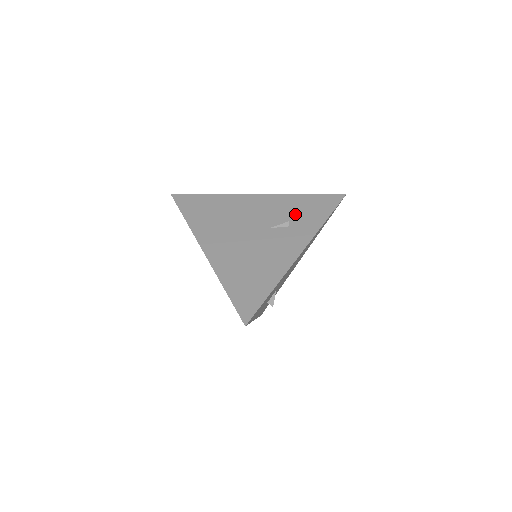
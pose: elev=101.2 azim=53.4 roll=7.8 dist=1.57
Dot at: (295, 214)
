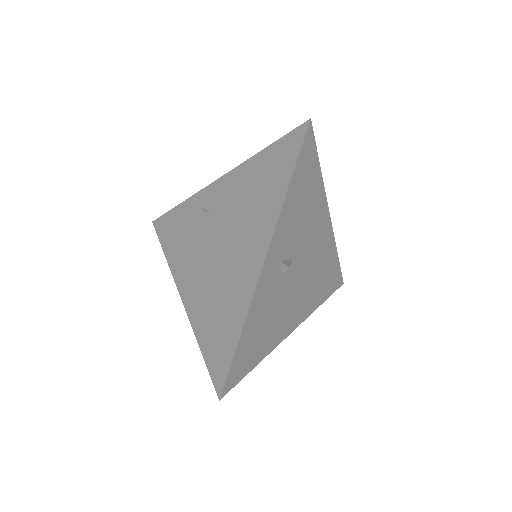
Dot at: occluded
